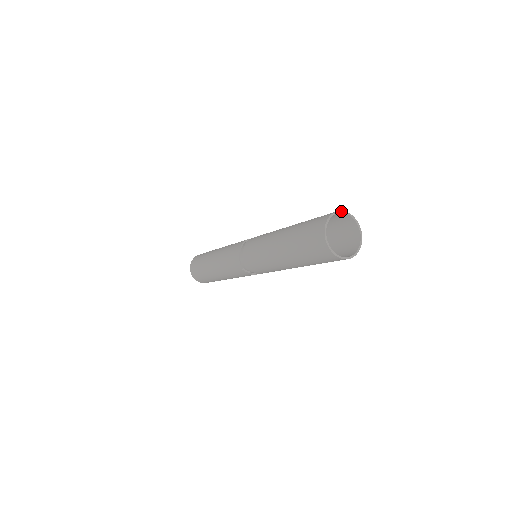
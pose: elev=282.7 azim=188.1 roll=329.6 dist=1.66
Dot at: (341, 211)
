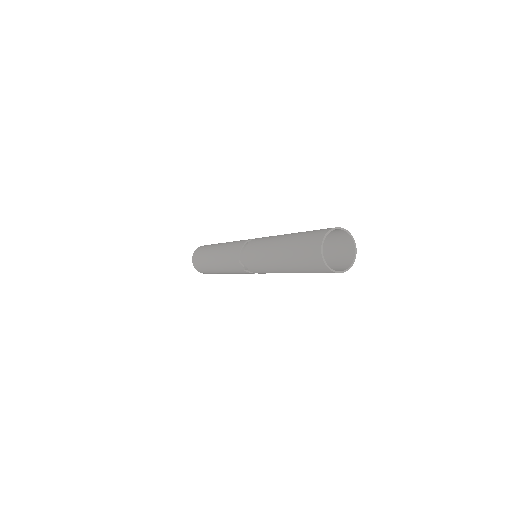
Dot at: (347, 230)
